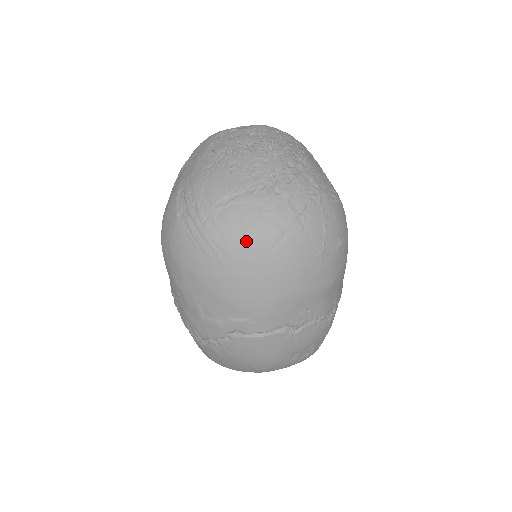
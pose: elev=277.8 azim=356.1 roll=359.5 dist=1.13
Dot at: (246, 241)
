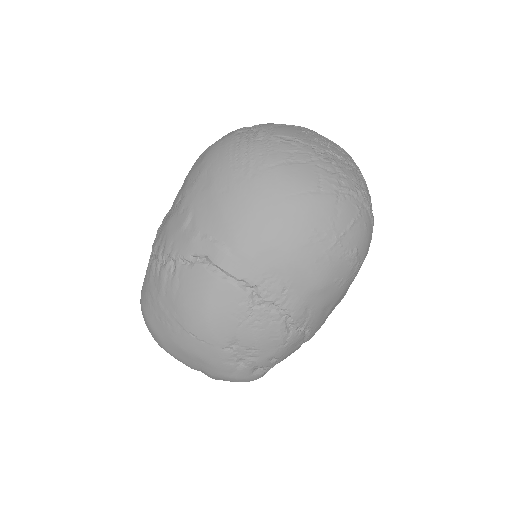
Dot at: (283, 171)
